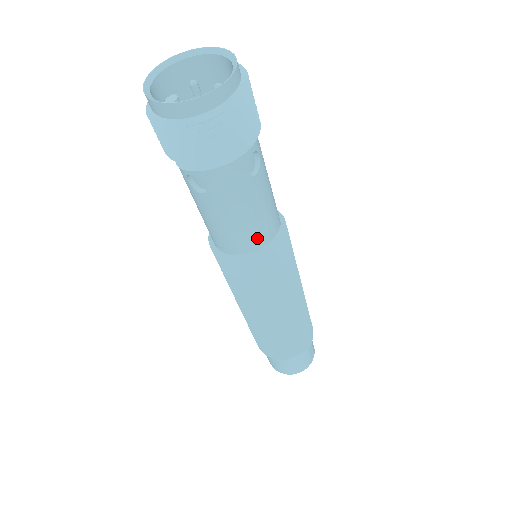
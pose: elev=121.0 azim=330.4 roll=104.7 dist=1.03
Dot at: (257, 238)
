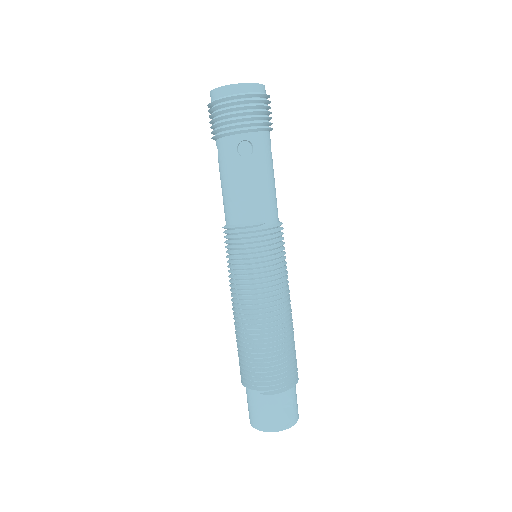
Dot at: (237, 211)
